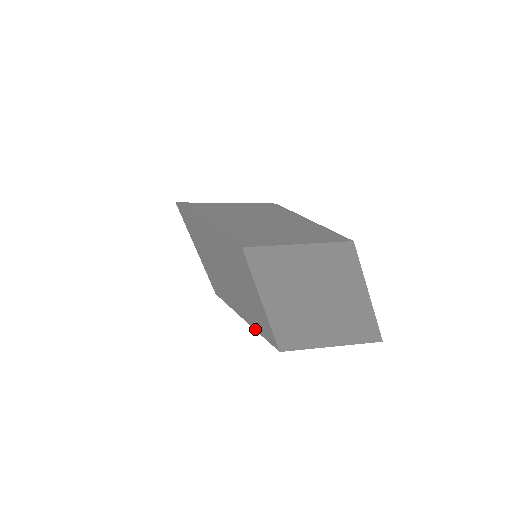
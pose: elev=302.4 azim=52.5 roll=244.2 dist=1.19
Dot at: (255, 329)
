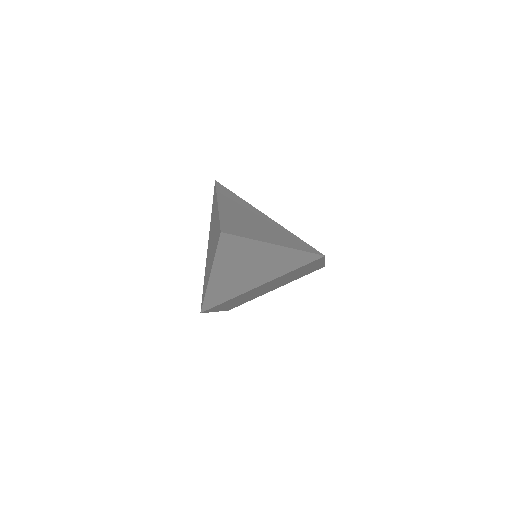
Dot at: occluded
